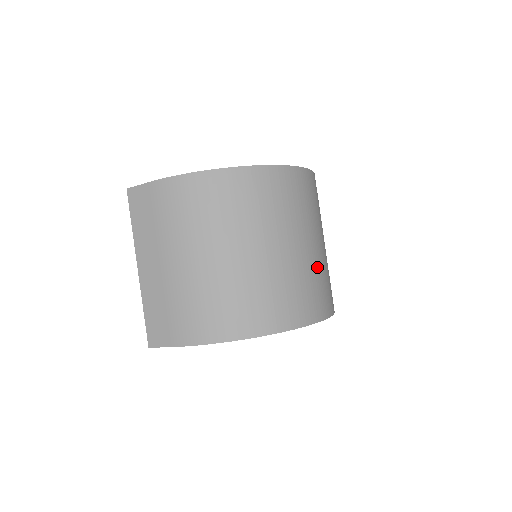
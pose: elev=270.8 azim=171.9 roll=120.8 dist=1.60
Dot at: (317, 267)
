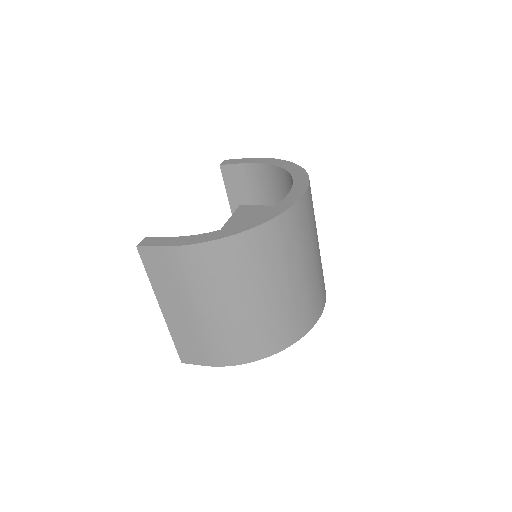
Dot at: (317, 275)
